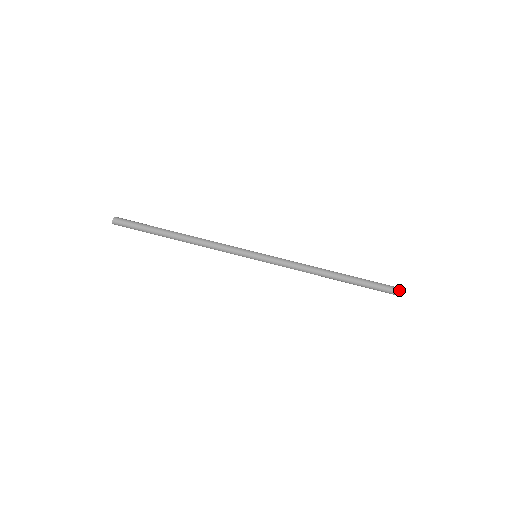
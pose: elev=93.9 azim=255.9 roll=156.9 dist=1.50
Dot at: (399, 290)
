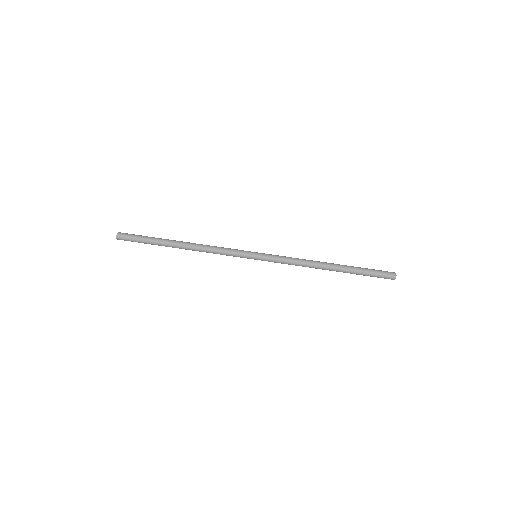
Dot at: (395, 274)
